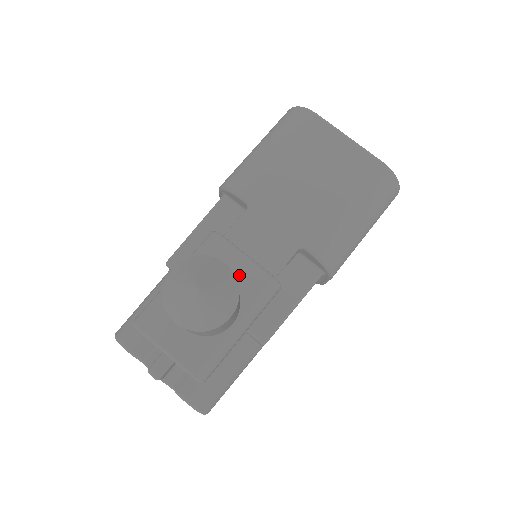
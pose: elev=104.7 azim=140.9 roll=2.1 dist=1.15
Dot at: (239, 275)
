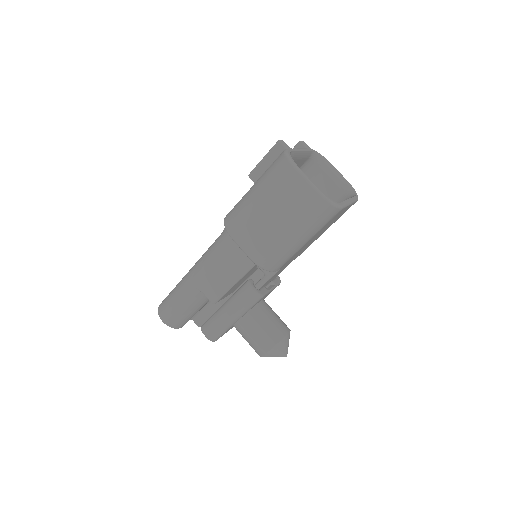
Dot at: occluded
